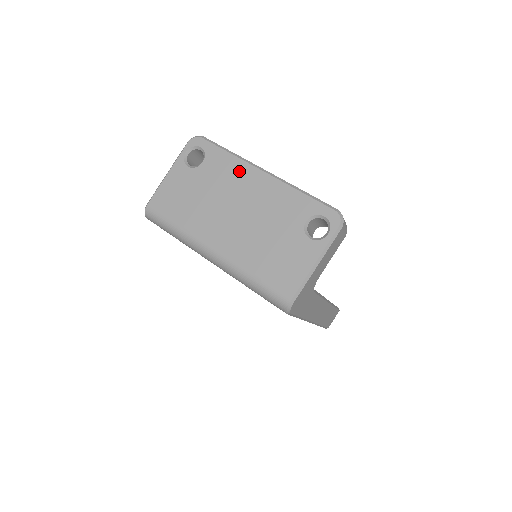
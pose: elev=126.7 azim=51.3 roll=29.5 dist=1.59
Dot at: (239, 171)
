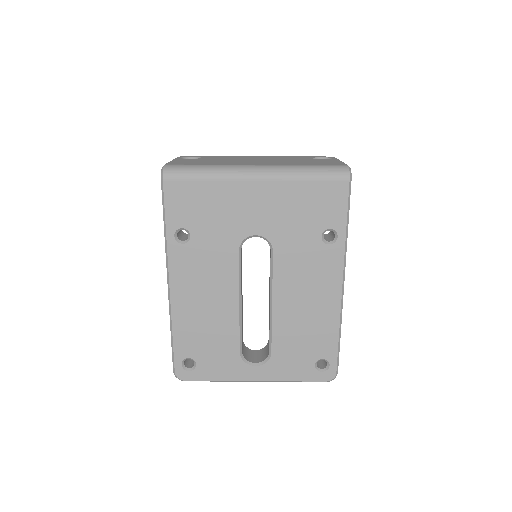
Dot at: (237, 157)
